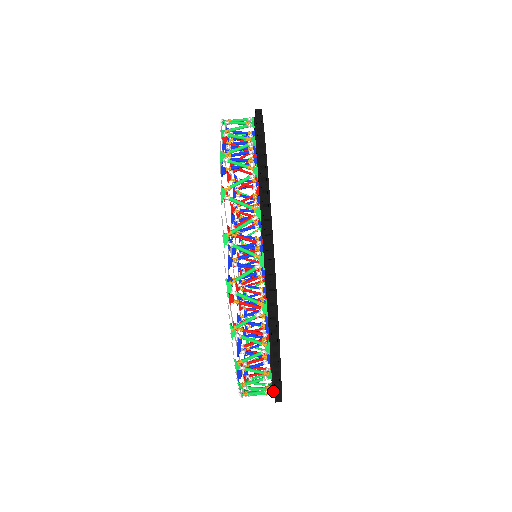
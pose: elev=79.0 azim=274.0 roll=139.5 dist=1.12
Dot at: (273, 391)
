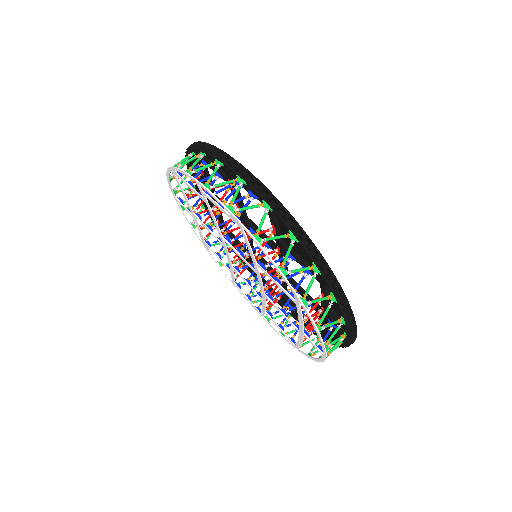
Dot at: (342, 343)
